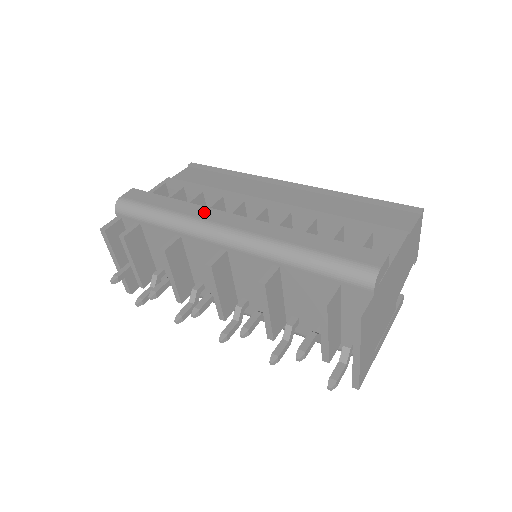
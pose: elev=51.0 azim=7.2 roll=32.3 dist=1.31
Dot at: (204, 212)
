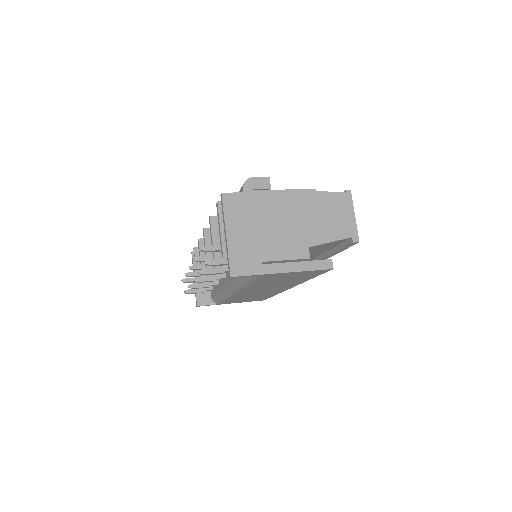
Dot at: occluded
